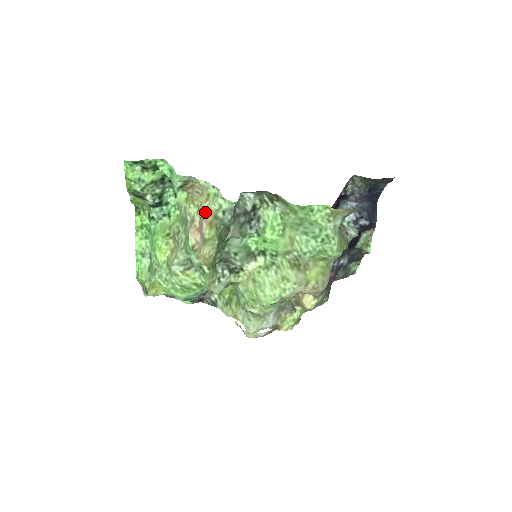
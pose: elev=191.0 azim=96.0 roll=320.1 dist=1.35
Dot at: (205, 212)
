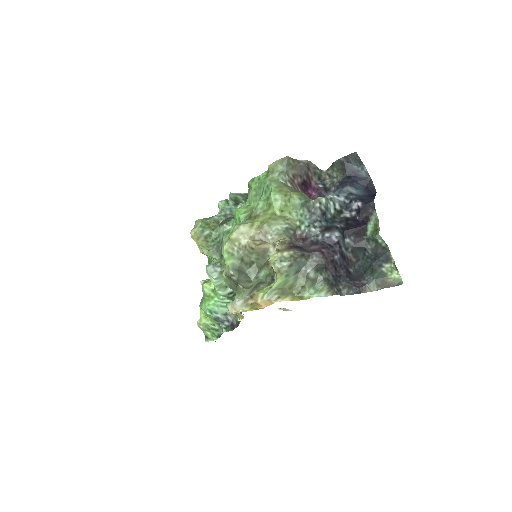
Dot at: occluded
